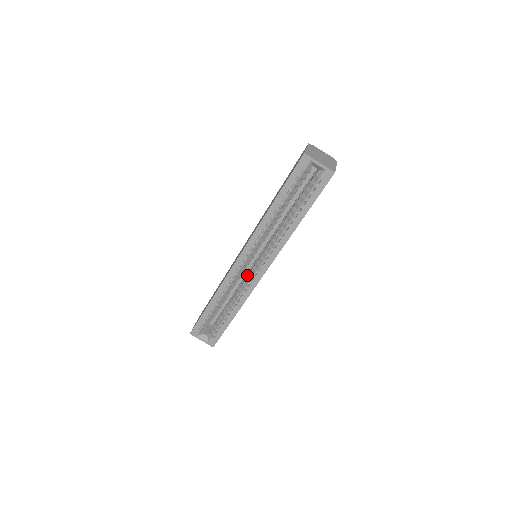
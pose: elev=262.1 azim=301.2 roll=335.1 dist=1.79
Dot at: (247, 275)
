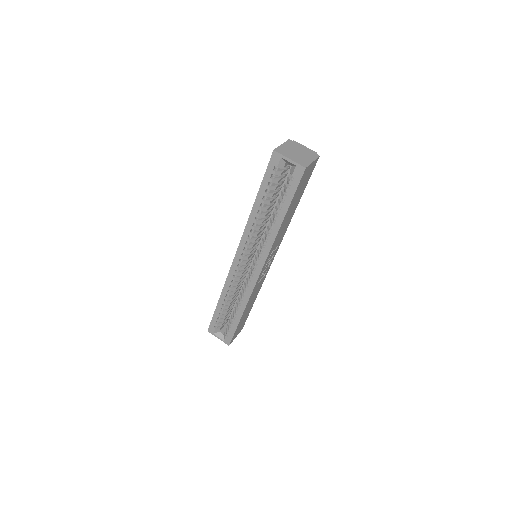
Dot at: (248, 275)
